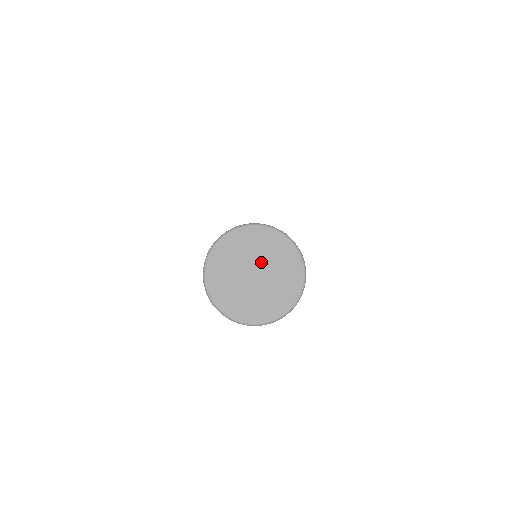
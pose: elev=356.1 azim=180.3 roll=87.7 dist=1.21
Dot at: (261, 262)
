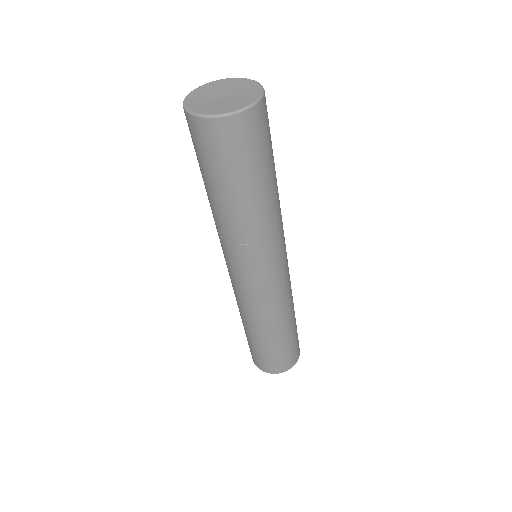
Dot at: (228, 91)
